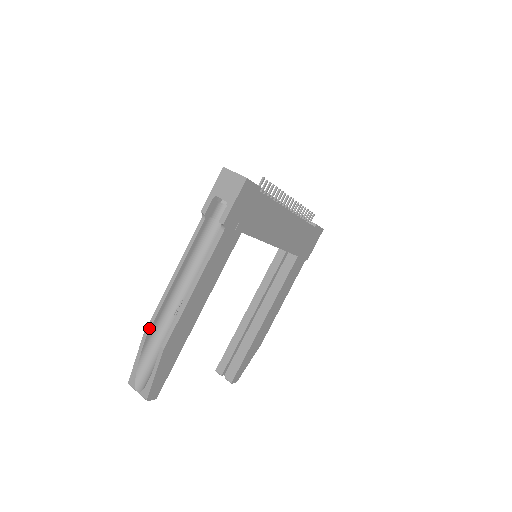
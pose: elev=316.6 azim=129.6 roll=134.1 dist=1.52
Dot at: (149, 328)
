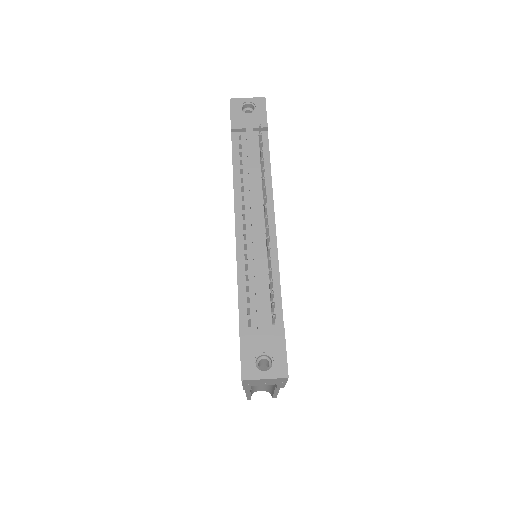
Dot at: (250, 399)
